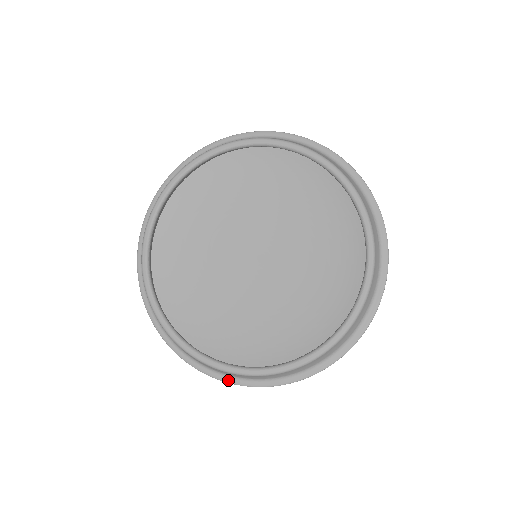
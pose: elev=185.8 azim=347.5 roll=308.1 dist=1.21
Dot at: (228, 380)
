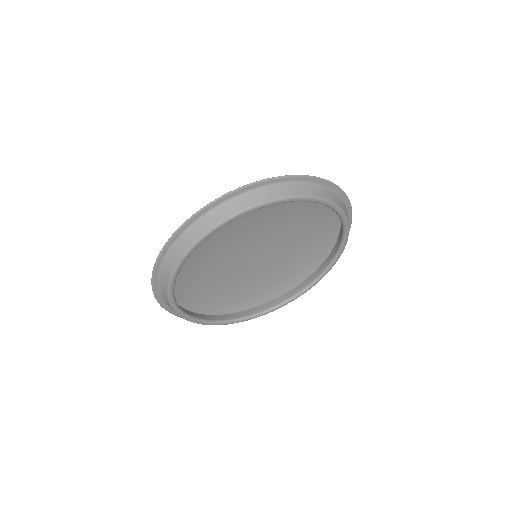
Dot at: occluded
